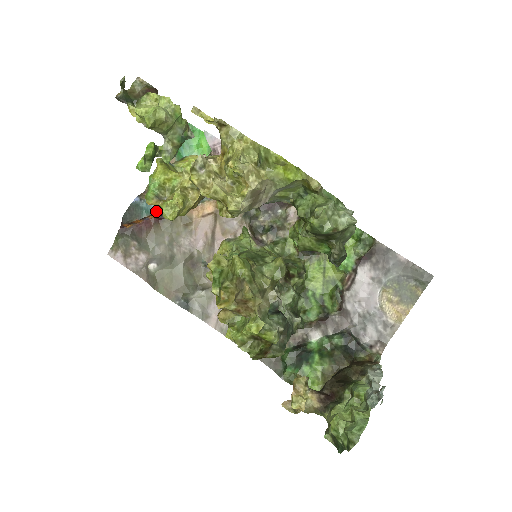
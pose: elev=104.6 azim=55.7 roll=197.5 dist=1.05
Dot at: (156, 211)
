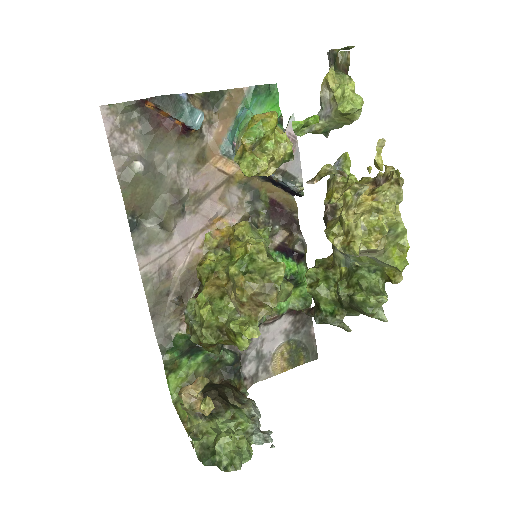
Dot at: (193, 126)
